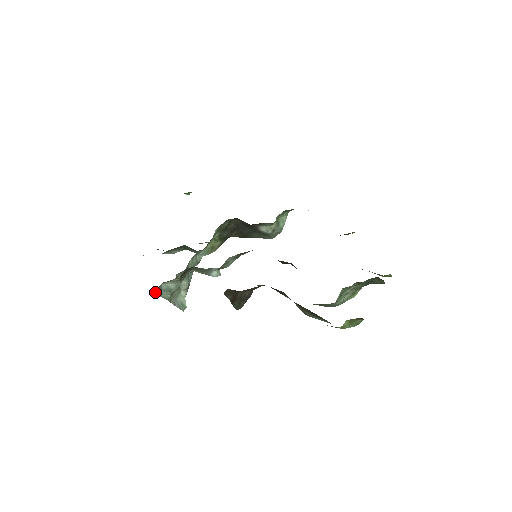
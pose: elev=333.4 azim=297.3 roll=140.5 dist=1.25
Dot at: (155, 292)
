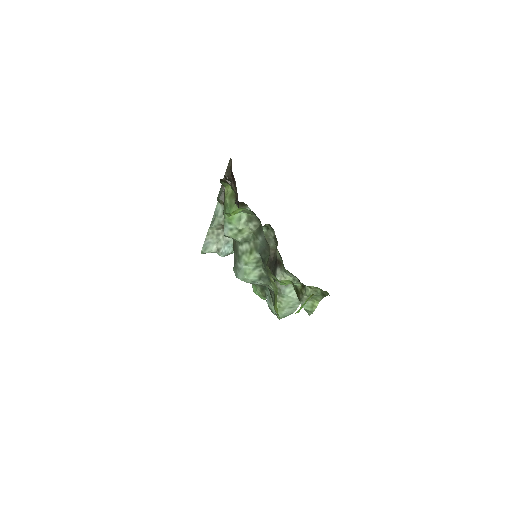
Dot at: (212, 222)
